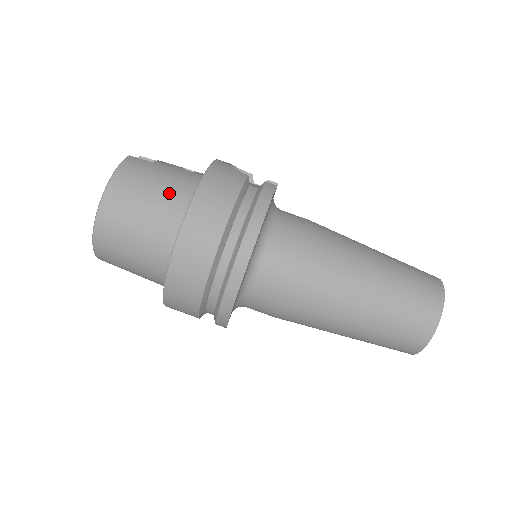
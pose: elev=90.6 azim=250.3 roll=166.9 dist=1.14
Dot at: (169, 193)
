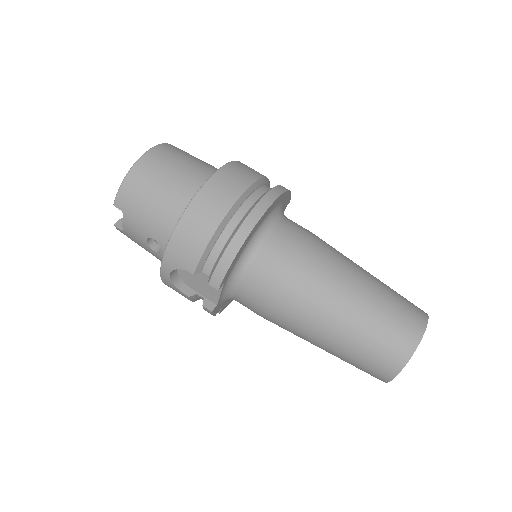
Dot at: (211, 165)
